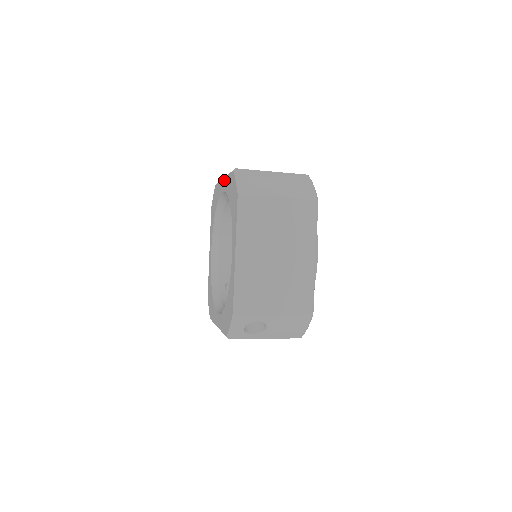
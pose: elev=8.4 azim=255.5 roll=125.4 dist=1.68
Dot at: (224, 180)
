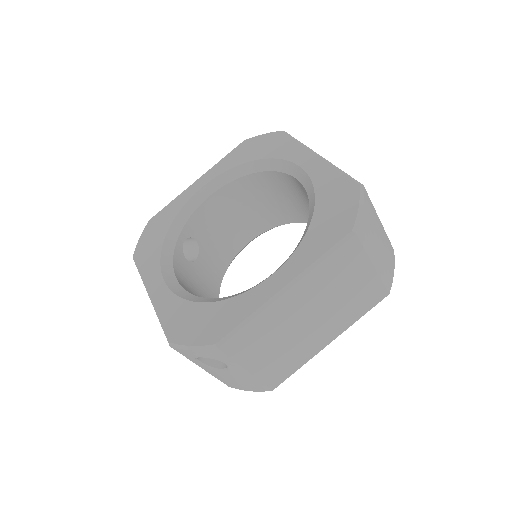
Dot at: (318, 160)
